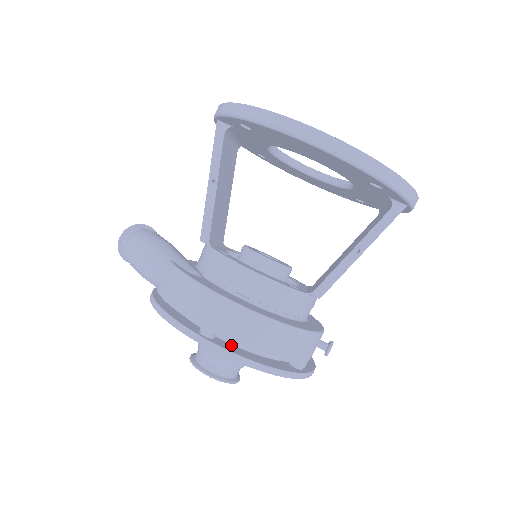
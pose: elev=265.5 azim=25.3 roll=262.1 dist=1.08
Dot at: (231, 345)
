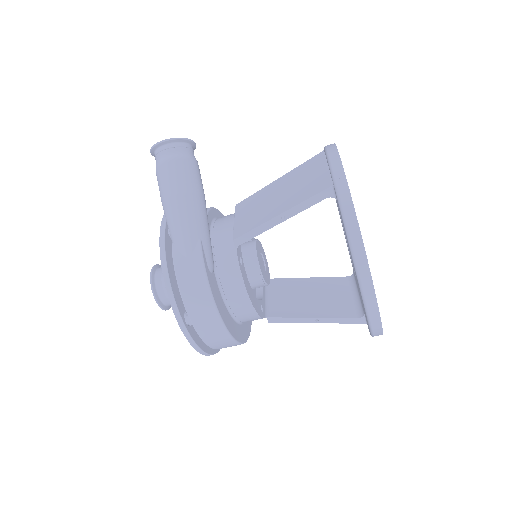
Dot at: occluded
